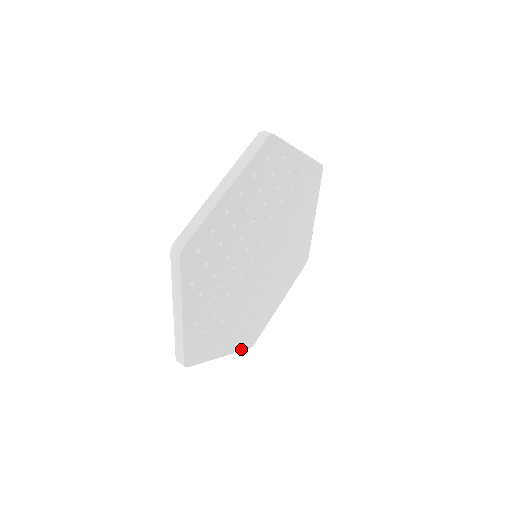
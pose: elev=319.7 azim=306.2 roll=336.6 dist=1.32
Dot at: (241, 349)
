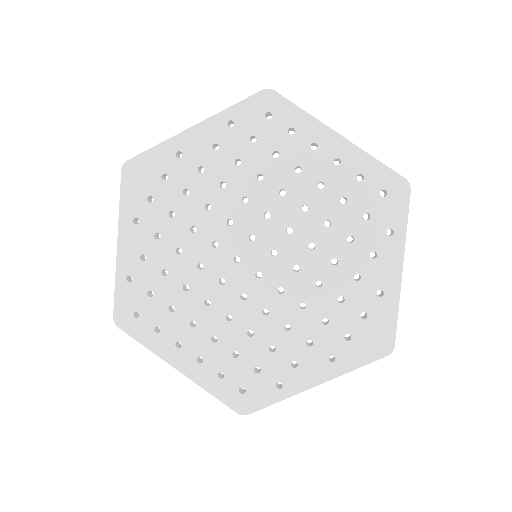
Dot at: (118, 292)
